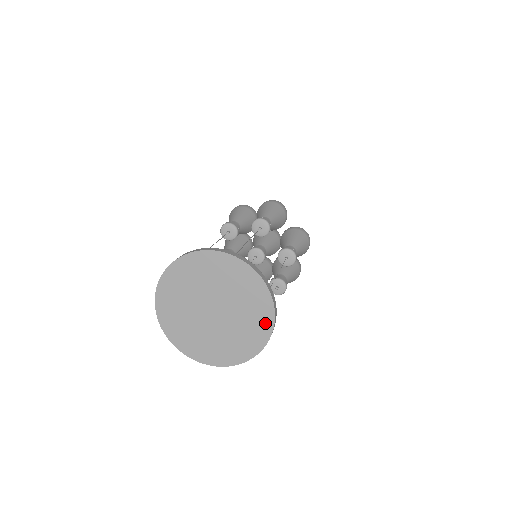
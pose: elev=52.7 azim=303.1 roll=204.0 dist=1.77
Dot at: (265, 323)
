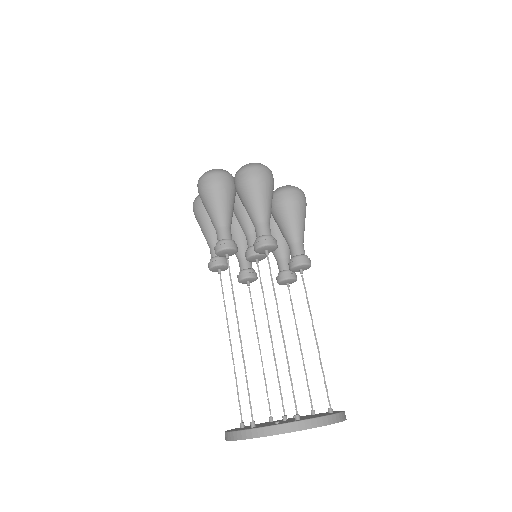
Dot at: occluded
